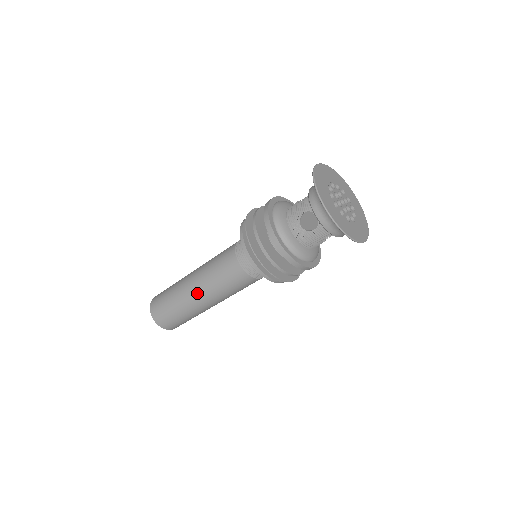
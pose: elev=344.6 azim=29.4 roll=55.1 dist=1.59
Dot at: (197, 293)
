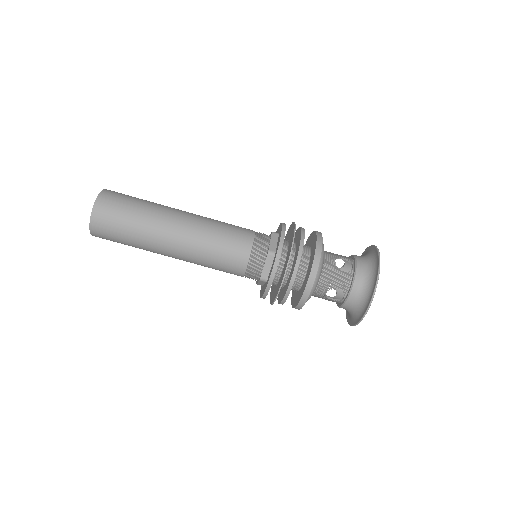
Dot at: (183, 219)
